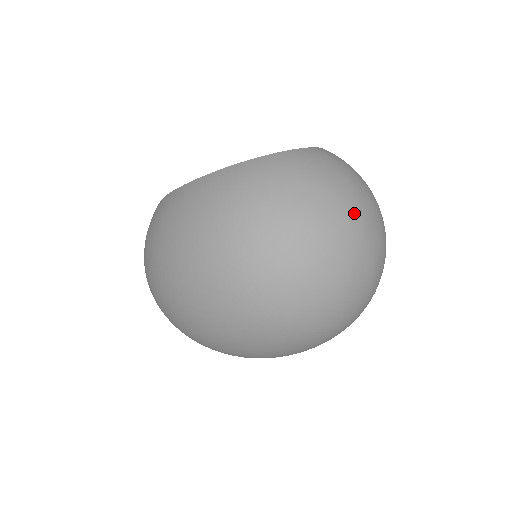
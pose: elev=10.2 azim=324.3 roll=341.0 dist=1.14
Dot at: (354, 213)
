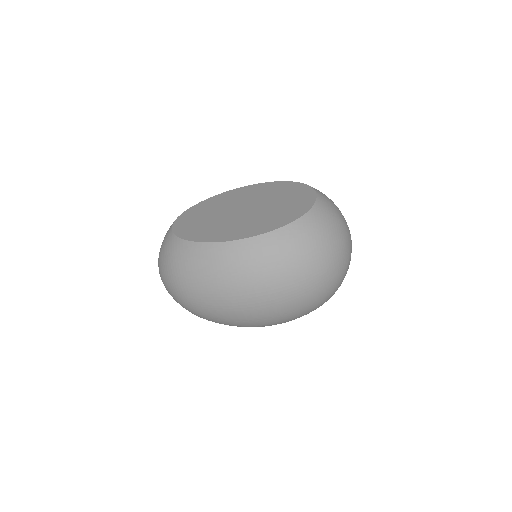
Dot at: (349, 231)
